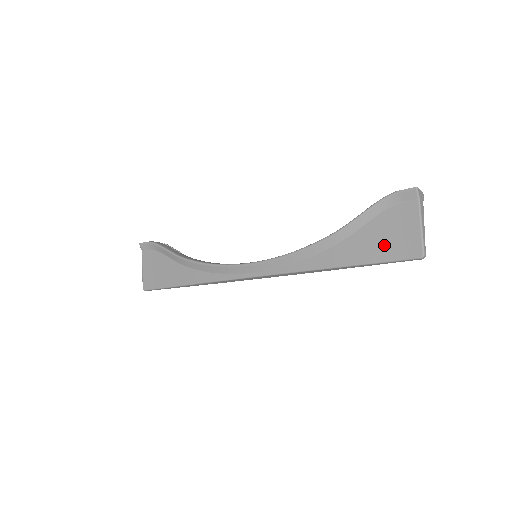
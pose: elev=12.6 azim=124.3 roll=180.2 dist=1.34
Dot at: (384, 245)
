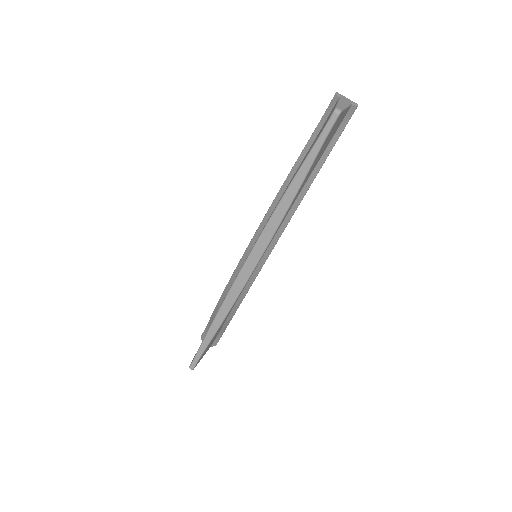
Dot at: occluded
